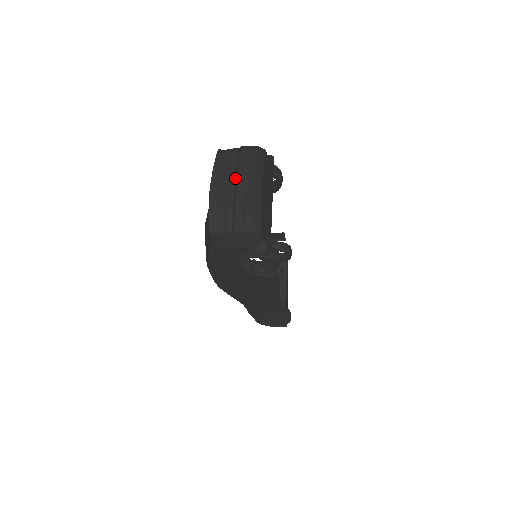
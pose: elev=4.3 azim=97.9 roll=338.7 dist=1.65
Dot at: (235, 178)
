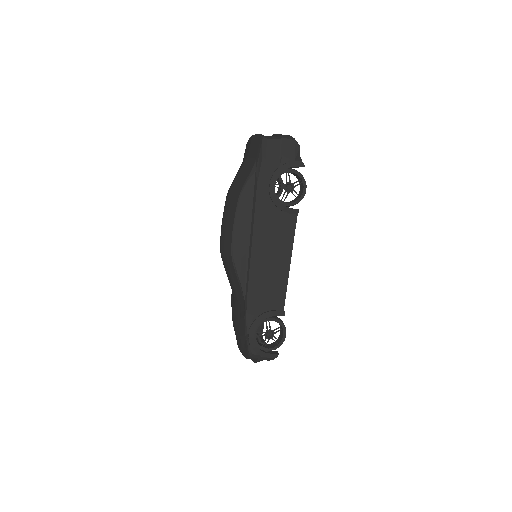
Dot at: occluded
